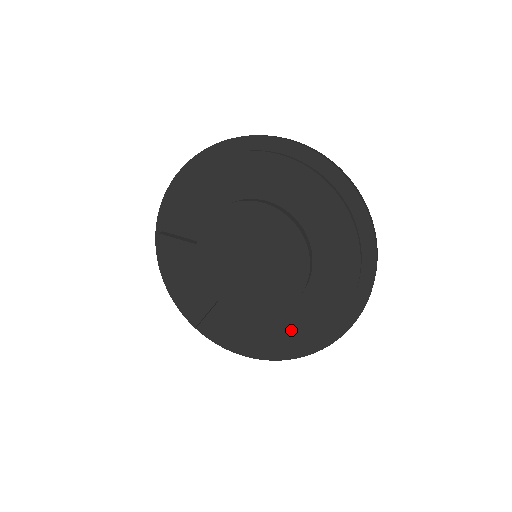
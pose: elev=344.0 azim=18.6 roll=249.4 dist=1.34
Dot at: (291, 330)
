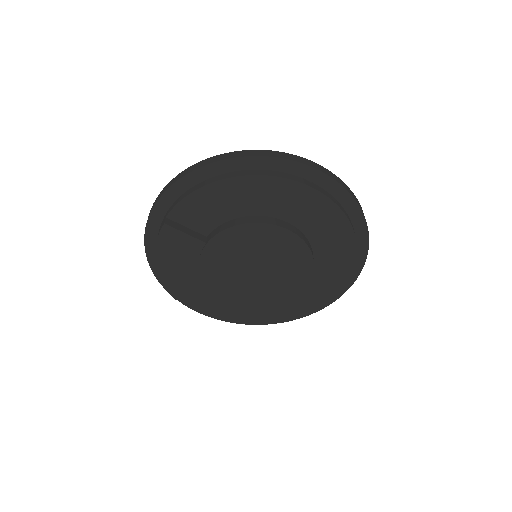
Dot at: (264, 312)
